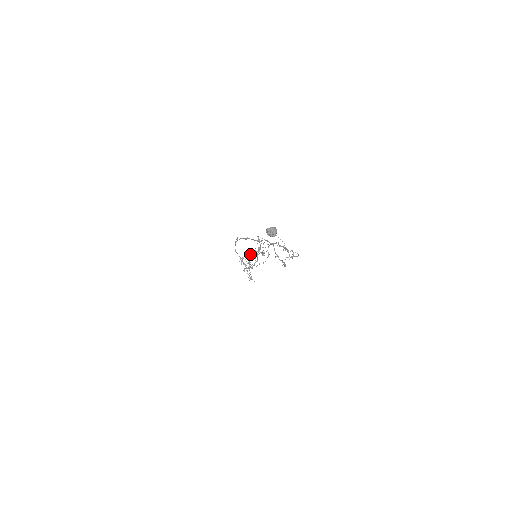
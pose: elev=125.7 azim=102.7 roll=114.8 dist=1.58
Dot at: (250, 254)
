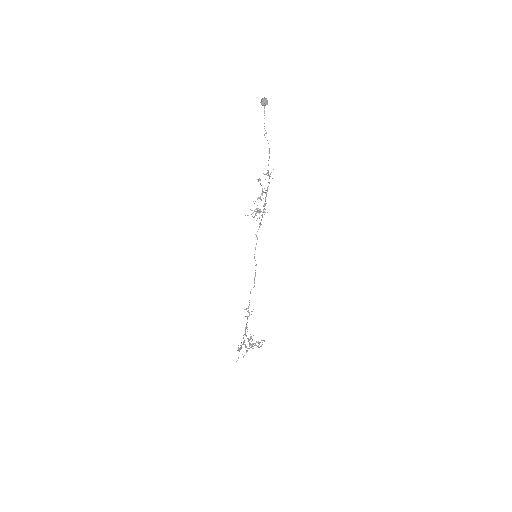
Dot at: (260, 342)
